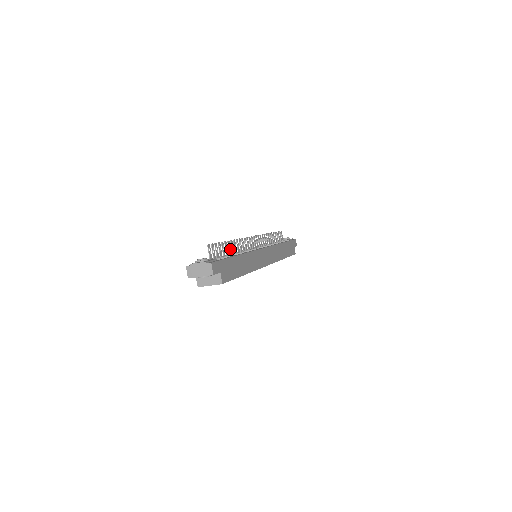
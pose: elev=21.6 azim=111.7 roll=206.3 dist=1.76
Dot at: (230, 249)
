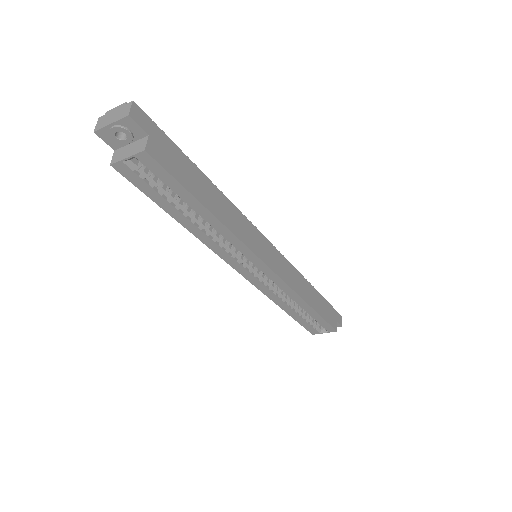
Dot at: occluded
